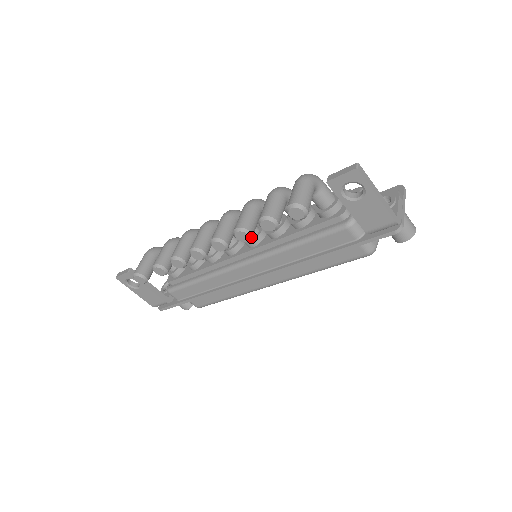
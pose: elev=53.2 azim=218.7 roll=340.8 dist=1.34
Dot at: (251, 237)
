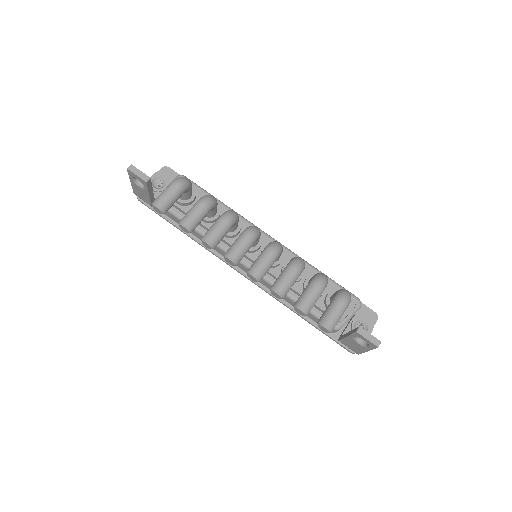
Dot at: (280, 298)
